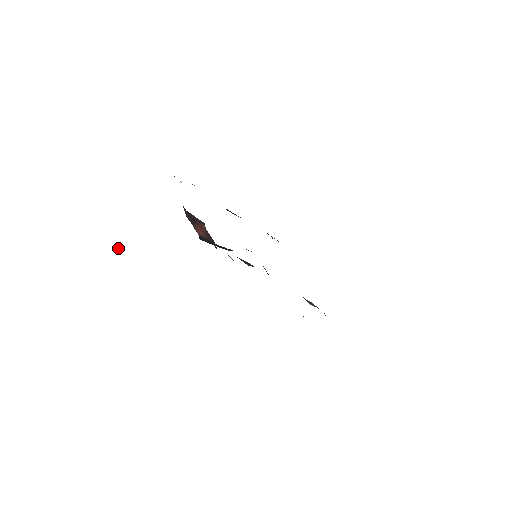
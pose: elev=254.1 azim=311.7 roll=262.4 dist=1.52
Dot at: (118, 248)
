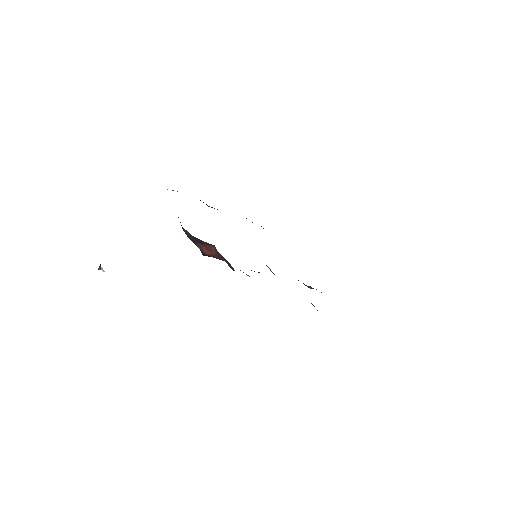
Dot at: (101, 269)
